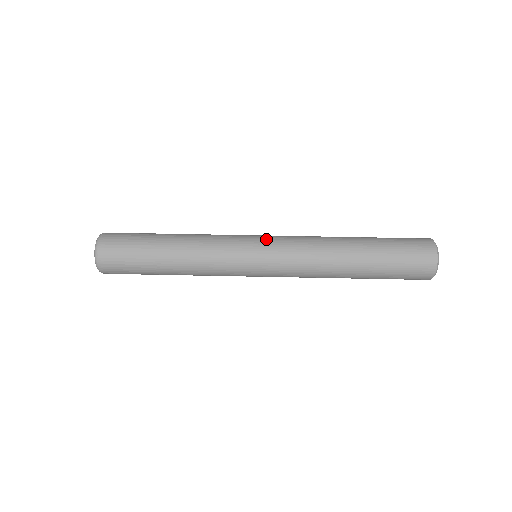
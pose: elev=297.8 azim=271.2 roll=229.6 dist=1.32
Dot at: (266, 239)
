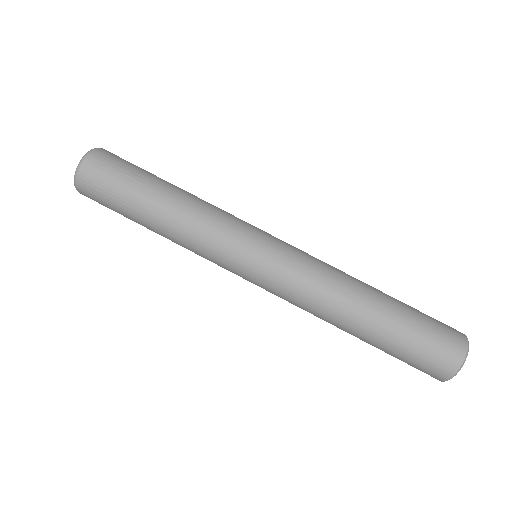
Dot at: (265, 264)
